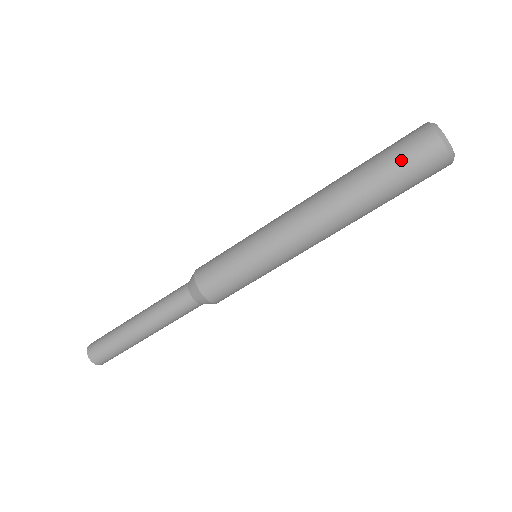
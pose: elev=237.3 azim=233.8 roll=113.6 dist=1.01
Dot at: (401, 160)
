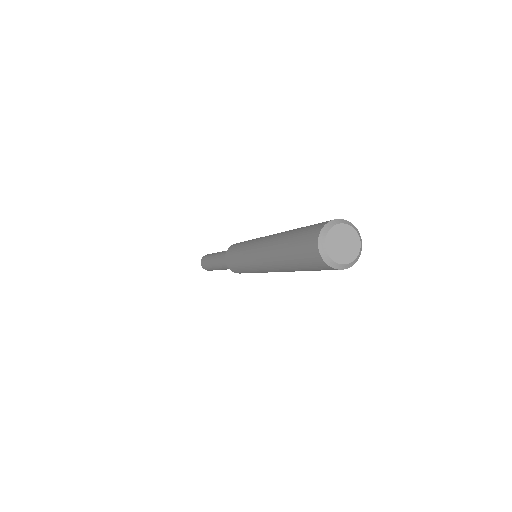
Dot at: (299, 247)
